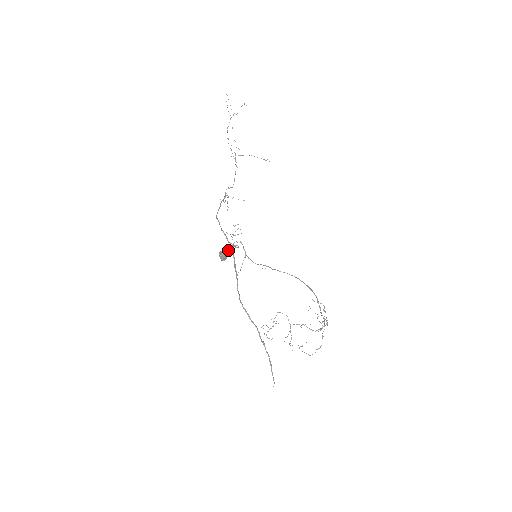
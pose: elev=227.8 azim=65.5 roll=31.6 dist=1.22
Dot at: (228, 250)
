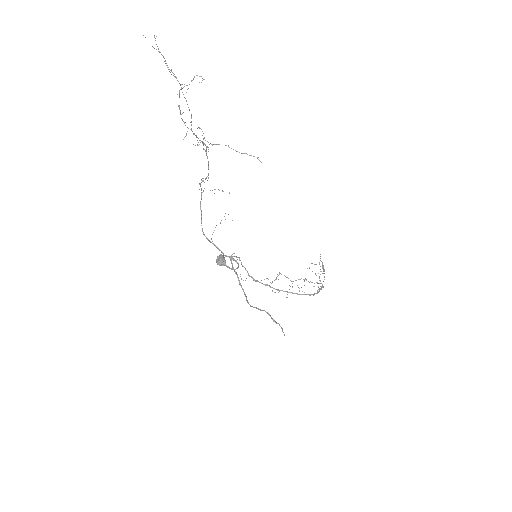
Dot at: occluded
